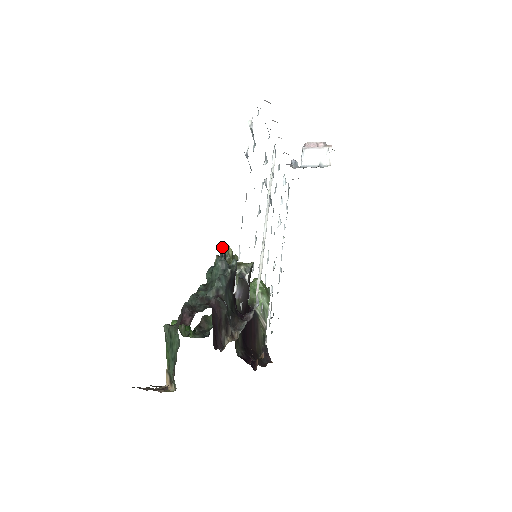
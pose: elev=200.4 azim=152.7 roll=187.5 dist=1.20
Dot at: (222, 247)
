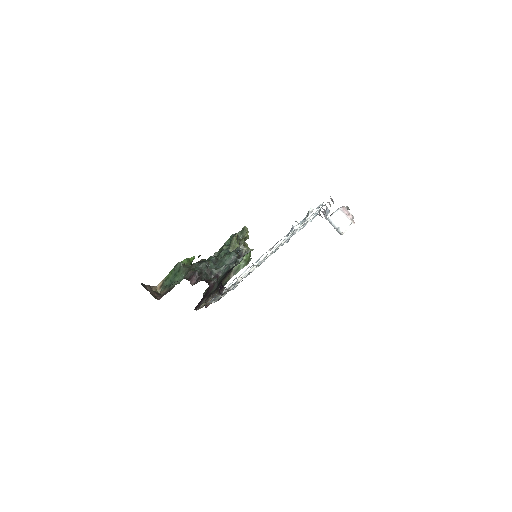
Dot at: (244, 228)
